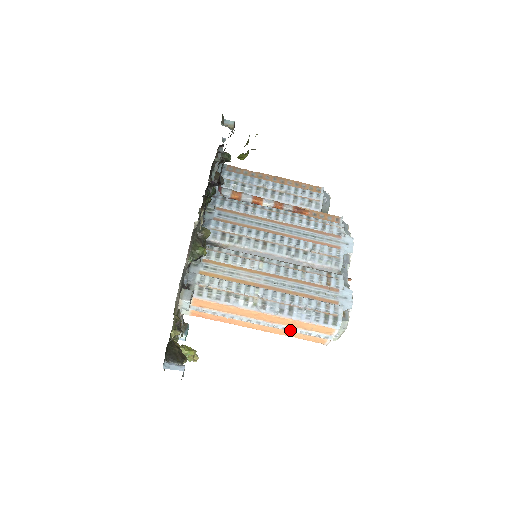
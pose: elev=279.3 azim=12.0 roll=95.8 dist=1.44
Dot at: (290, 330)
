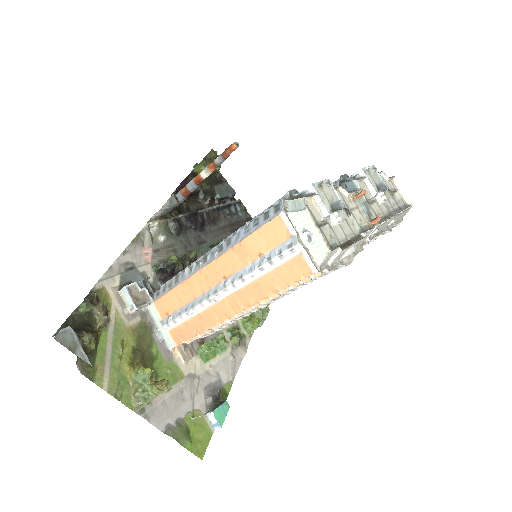
Dot at: (247, 273)
